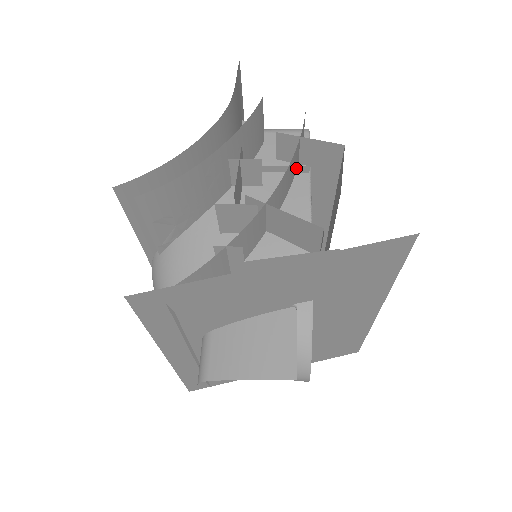
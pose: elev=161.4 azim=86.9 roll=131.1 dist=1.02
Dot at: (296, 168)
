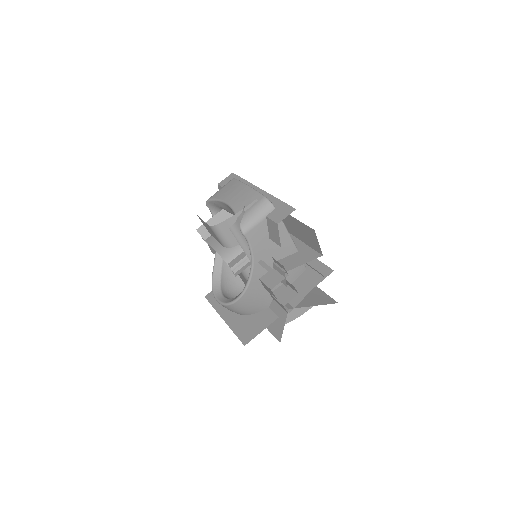
Dot at: (284, 239)
